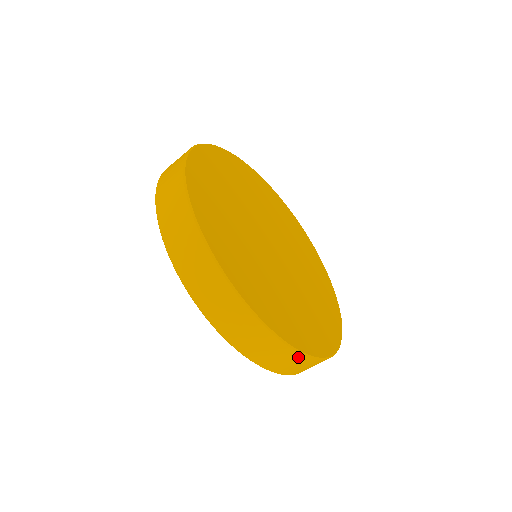
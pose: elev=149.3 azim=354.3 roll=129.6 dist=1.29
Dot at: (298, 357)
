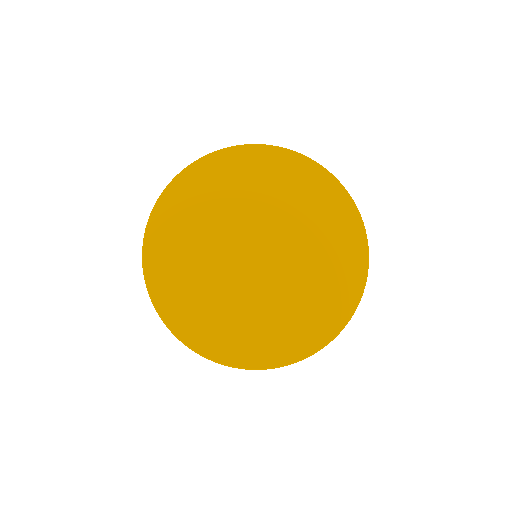
Dot at: (318, 350)
